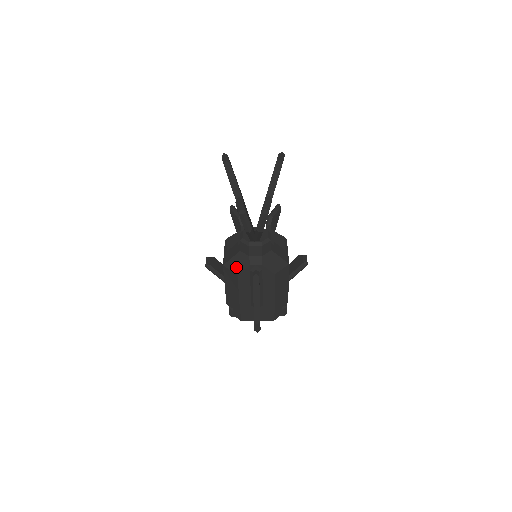
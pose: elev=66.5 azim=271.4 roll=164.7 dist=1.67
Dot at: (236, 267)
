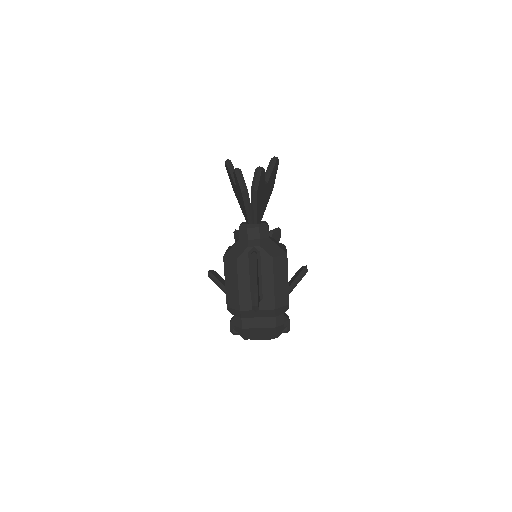
Dot at: (235, 253)
